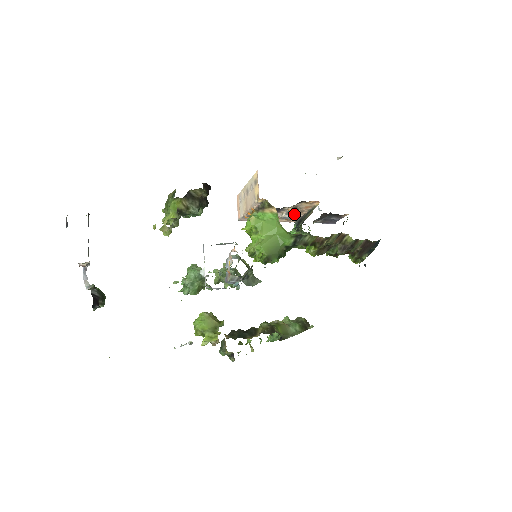
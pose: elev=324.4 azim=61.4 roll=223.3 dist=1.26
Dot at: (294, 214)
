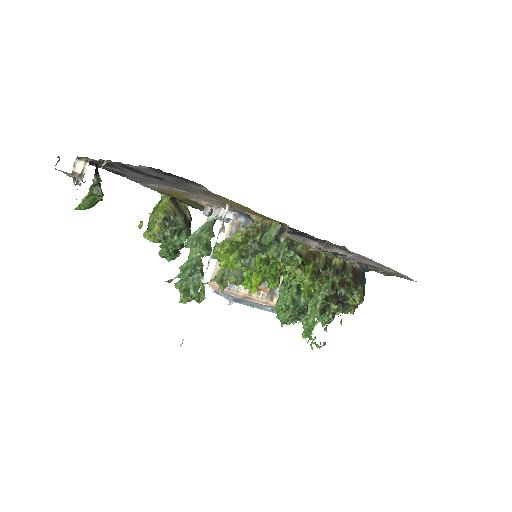
Dot at: occluded
